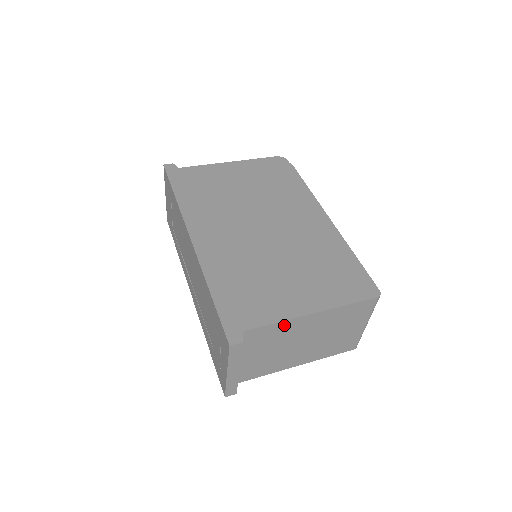
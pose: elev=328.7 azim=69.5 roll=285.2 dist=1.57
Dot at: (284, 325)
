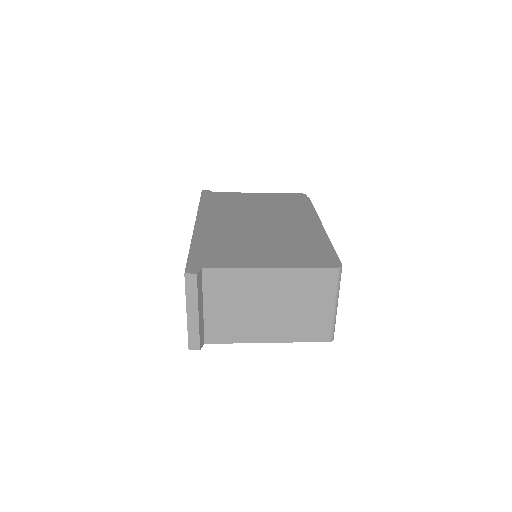
Dot at: (241, 275)
